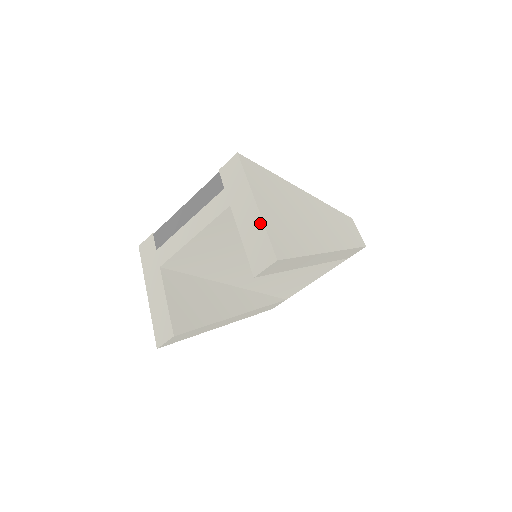
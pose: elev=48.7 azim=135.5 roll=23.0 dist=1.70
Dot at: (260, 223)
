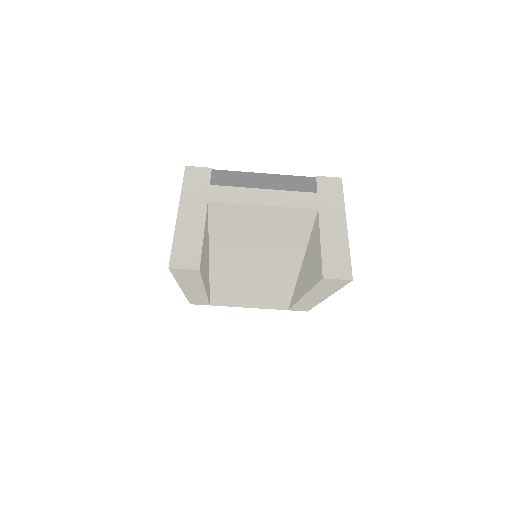
Dot at: (346, 242)
